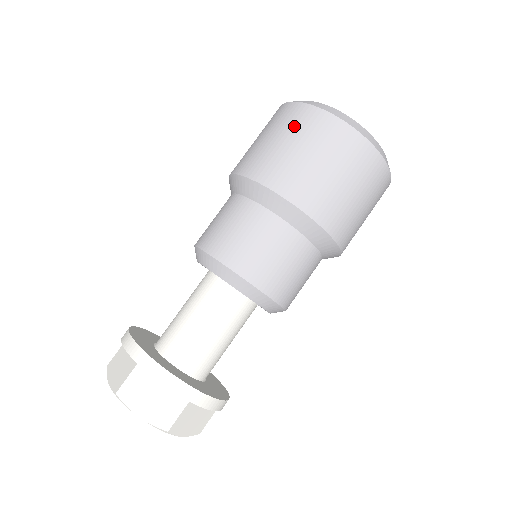
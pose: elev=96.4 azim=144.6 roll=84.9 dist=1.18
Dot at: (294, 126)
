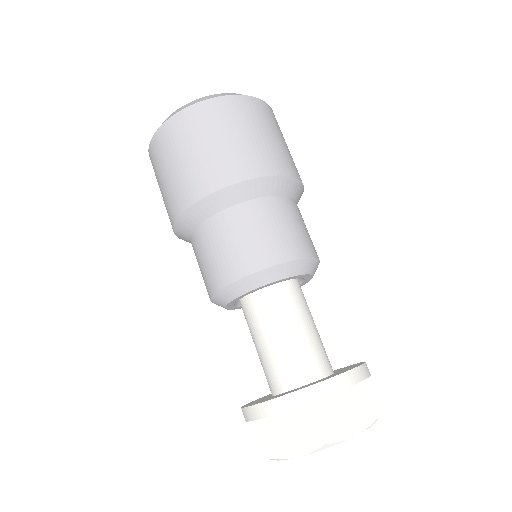
Dot at: (203, 127)
